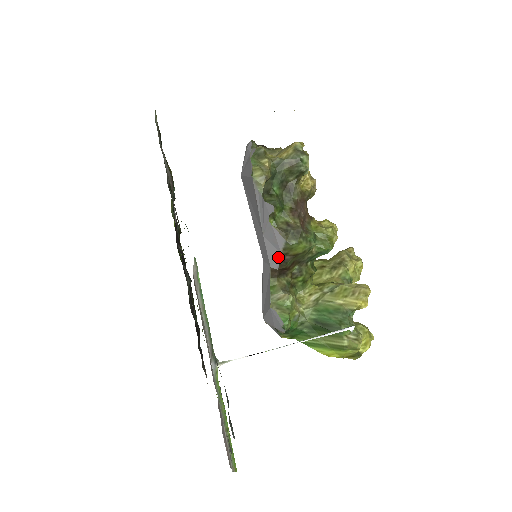
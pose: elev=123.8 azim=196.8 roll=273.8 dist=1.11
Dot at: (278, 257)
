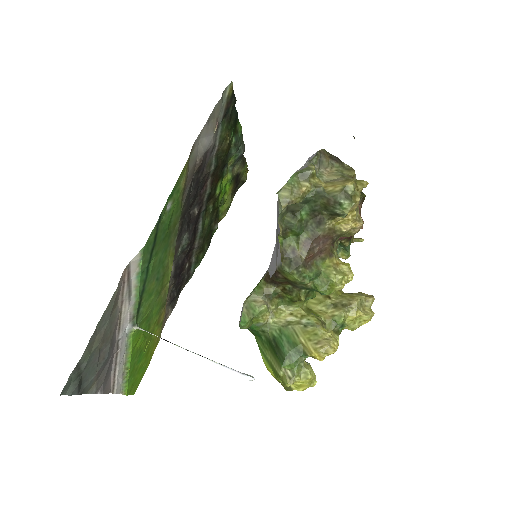
Dot at: (274, 269)
